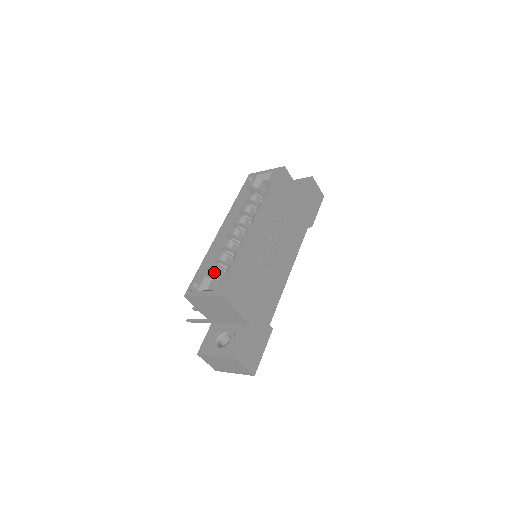
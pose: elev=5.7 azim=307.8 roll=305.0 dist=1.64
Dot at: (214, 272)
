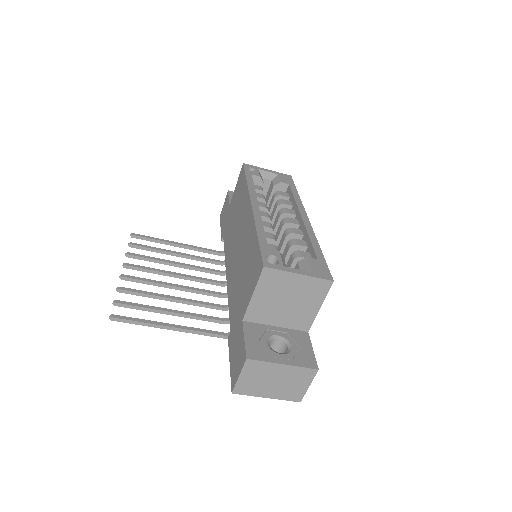
Dot at: occluded
